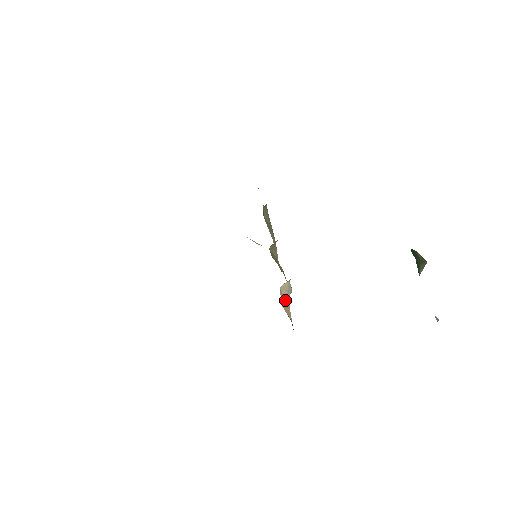
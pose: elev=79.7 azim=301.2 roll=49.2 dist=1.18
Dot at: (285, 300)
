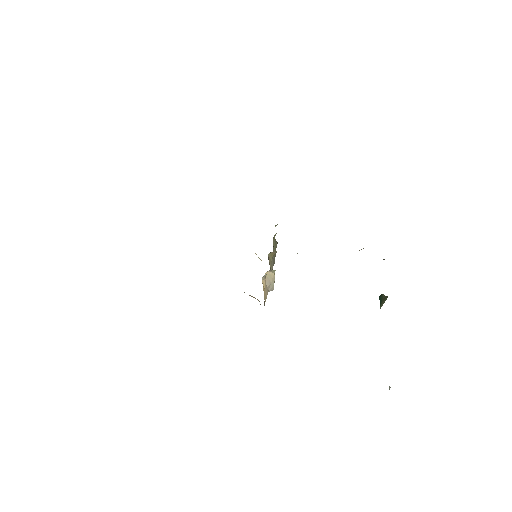
Dot at: (266, 286)
